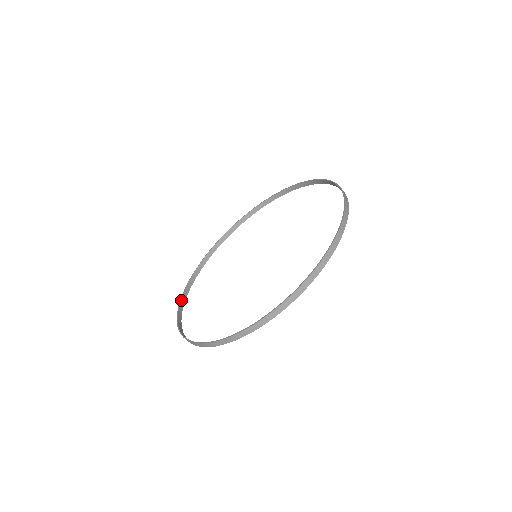
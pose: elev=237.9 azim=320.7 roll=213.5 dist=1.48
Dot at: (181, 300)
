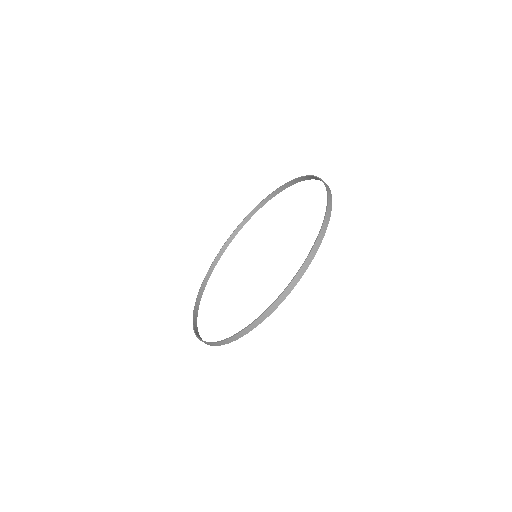
Dot at: (195, 307)
